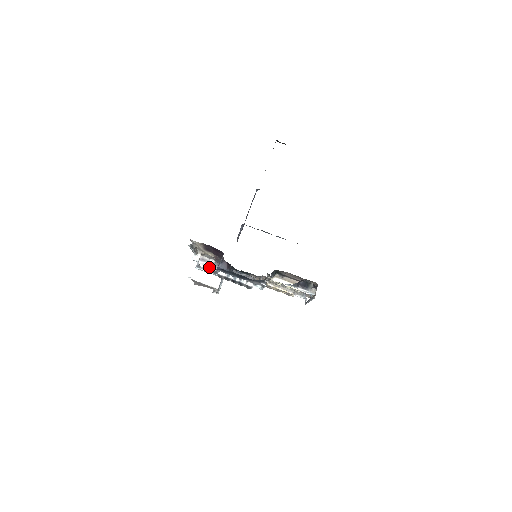
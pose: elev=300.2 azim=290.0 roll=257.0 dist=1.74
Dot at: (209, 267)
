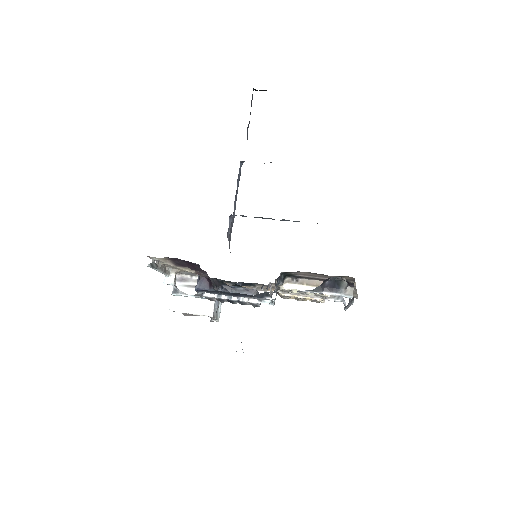
Dot at: (193, 288)
